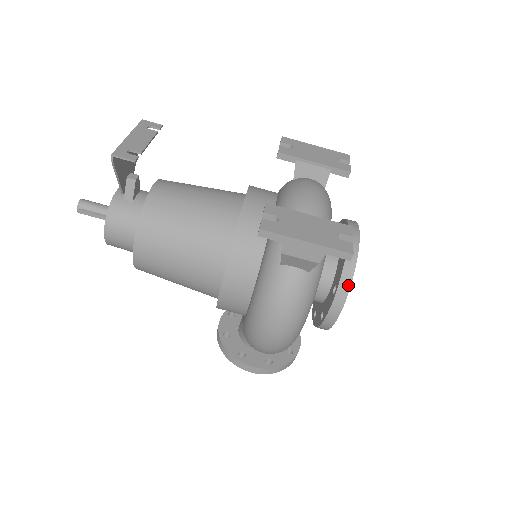
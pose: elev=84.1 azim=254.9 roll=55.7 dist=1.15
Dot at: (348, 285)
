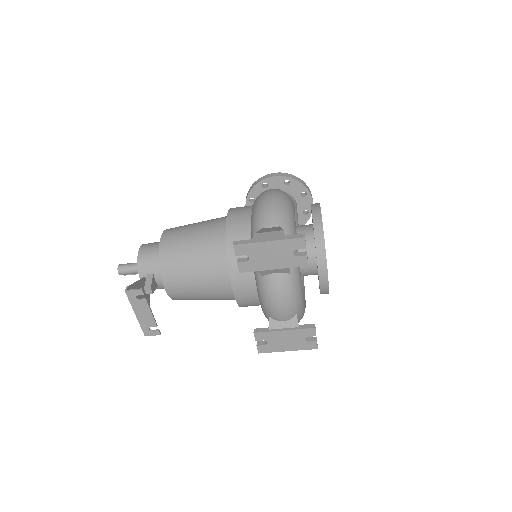
Dot at: occluded
